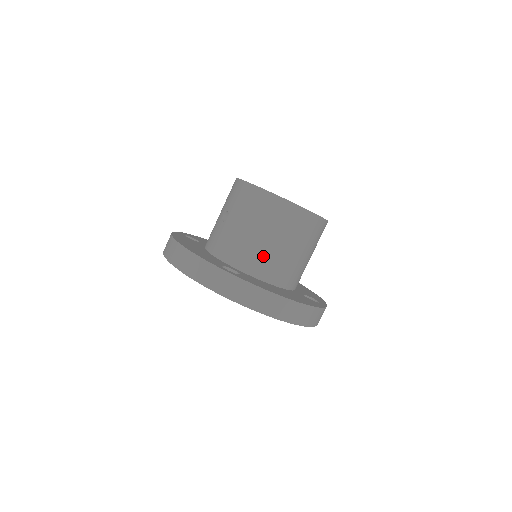
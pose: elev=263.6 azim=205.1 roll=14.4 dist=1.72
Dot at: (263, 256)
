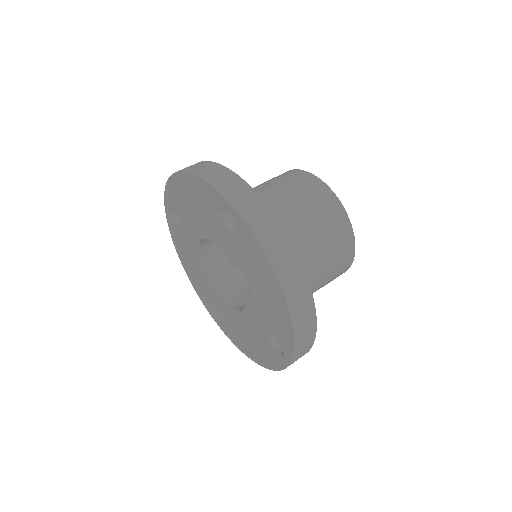
Dot at: (286, 230)
